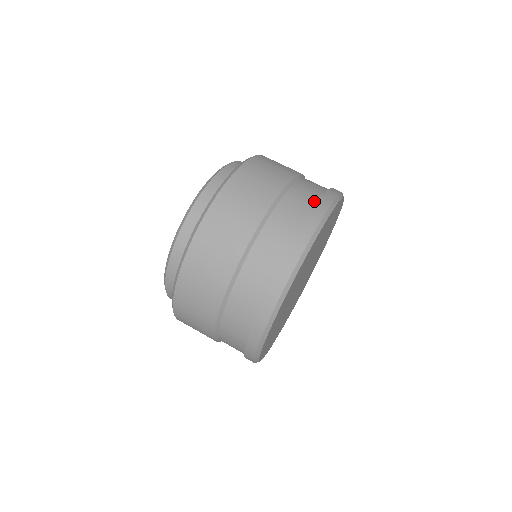
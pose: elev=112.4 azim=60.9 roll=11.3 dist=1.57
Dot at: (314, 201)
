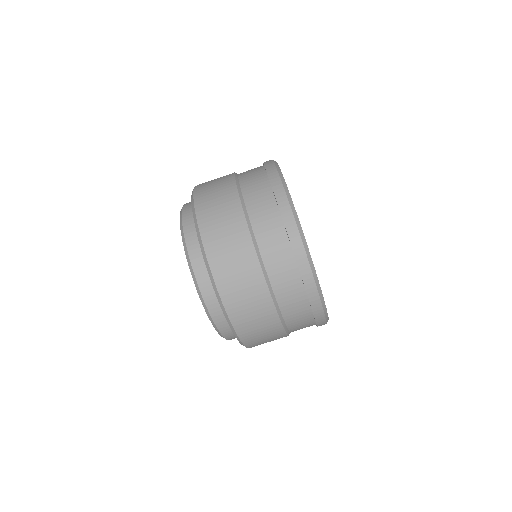
Dot at: (281, 231)
